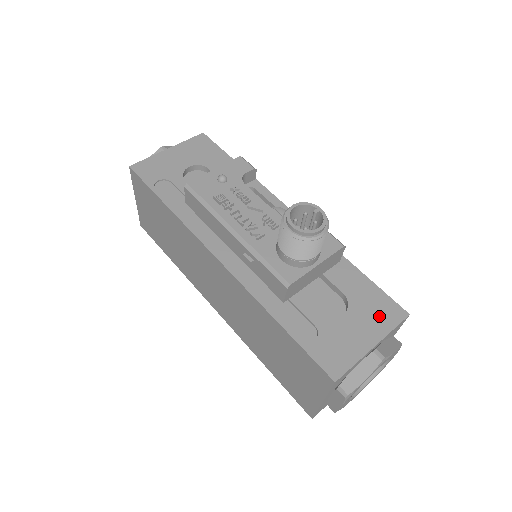
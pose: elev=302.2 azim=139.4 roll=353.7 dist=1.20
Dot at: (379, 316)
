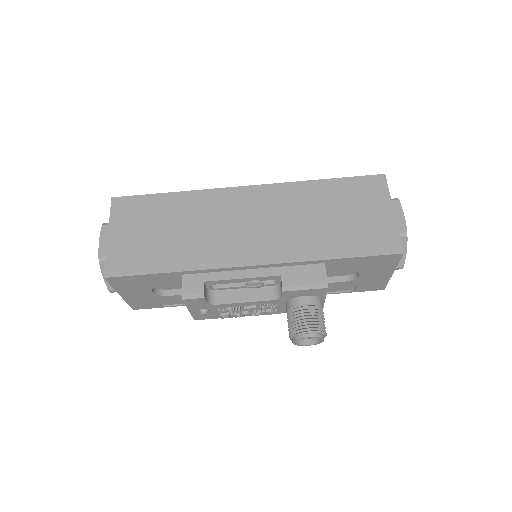
Dot at: (383, 265)
